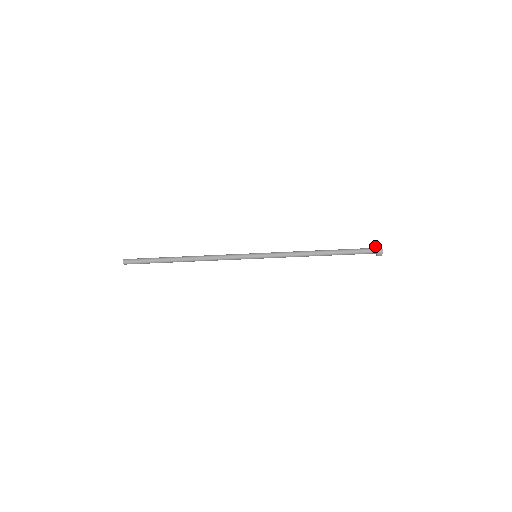
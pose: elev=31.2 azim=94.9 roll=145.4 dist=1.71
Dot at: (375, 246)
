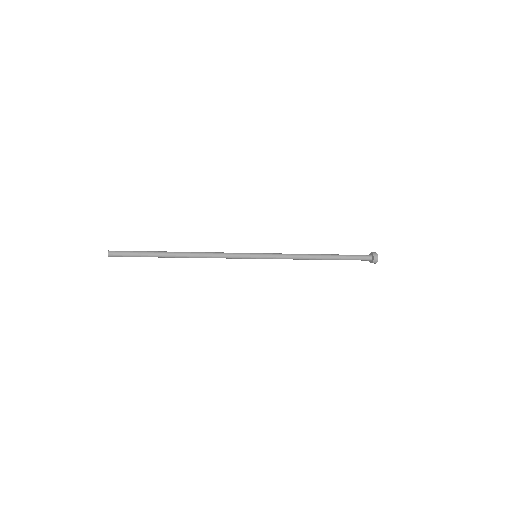
Dot at: (369, 254)
